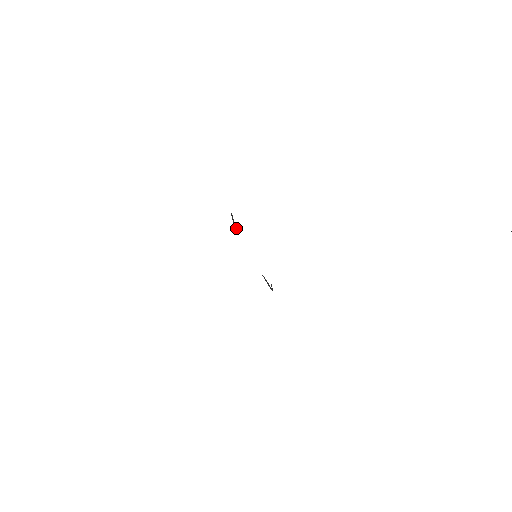
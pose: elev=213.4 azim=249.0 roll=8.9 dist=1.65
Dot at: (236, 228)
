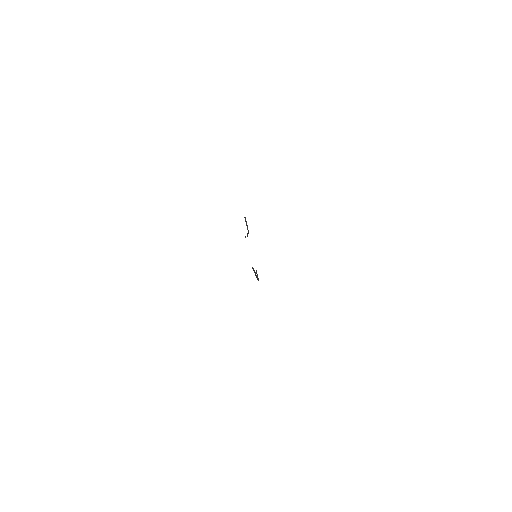
Dot at: (247, 236)
